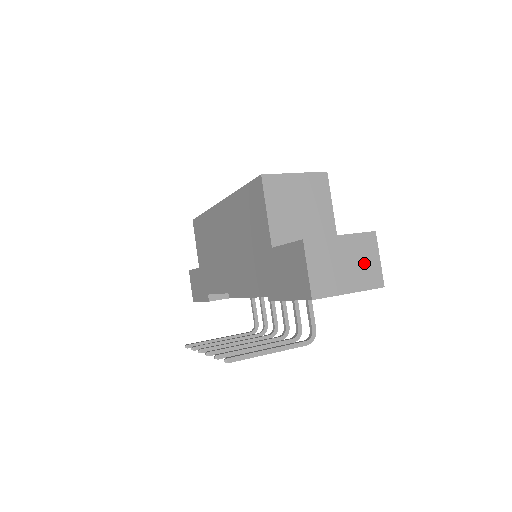
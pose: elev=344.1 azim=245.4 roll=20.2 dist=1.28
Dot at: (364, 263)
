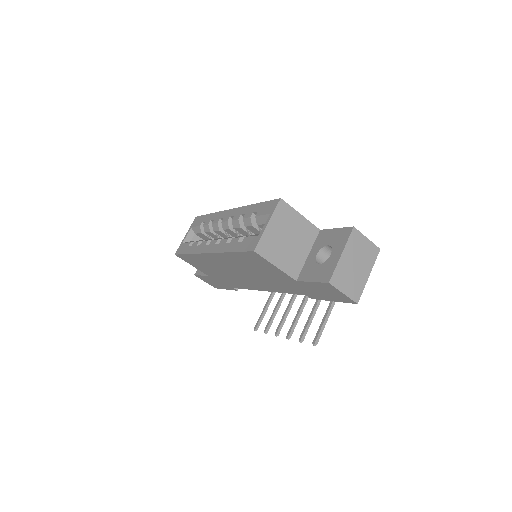
Dot at: (363, 252)
